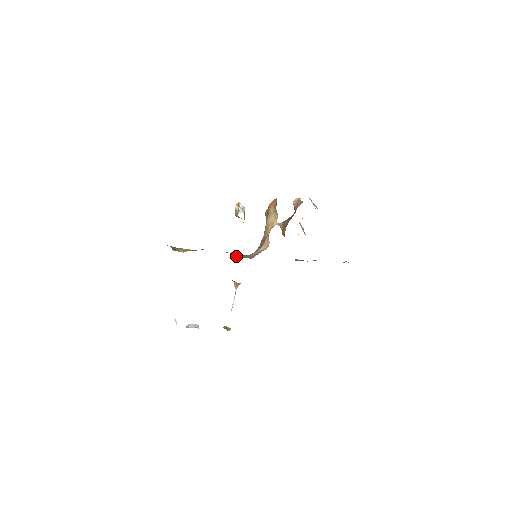
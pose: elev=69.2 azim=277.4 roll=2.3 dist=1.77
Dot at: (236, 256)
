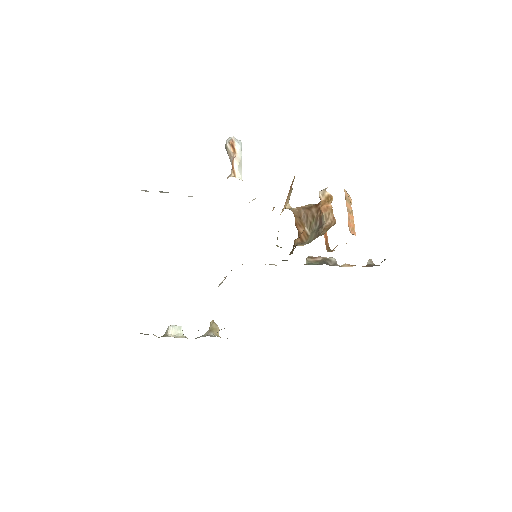
Dot at: occluded
